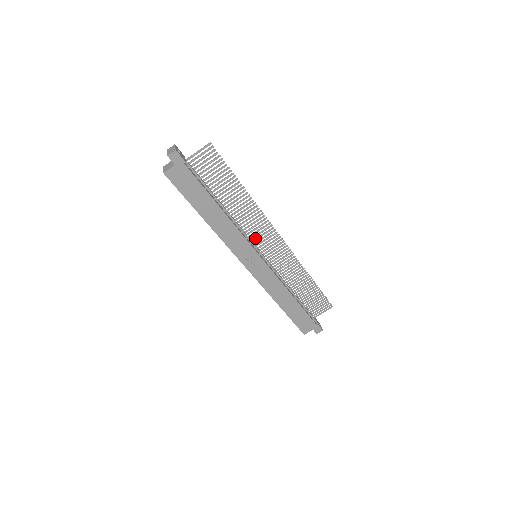
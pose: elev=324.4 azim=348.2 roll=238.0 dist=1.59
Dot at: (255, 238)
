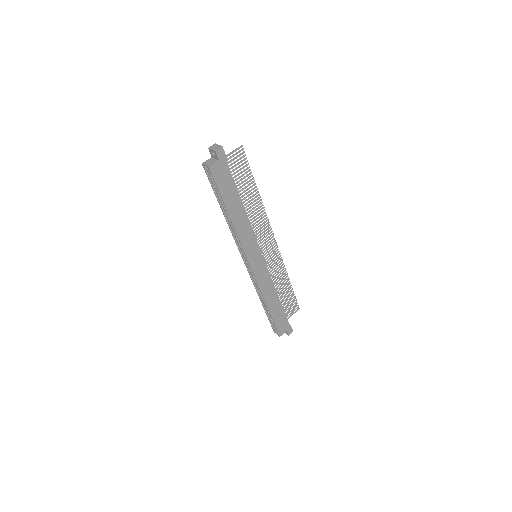
Dot at: (257, 239)
